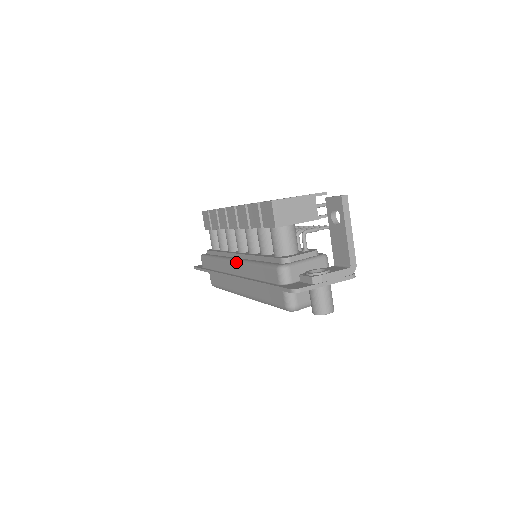
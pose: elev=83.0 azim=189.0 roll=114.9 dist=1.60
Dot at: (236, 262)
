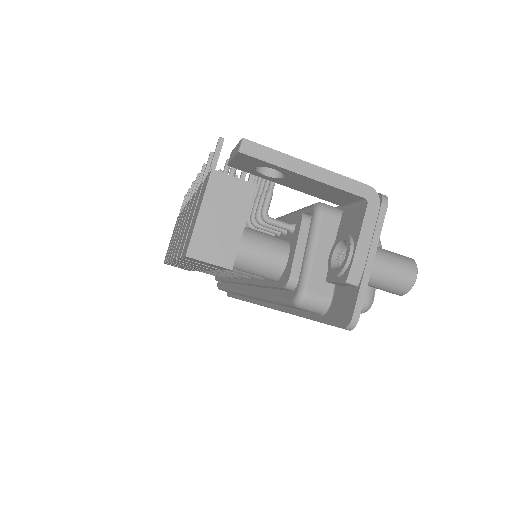
Dot at: occluded
